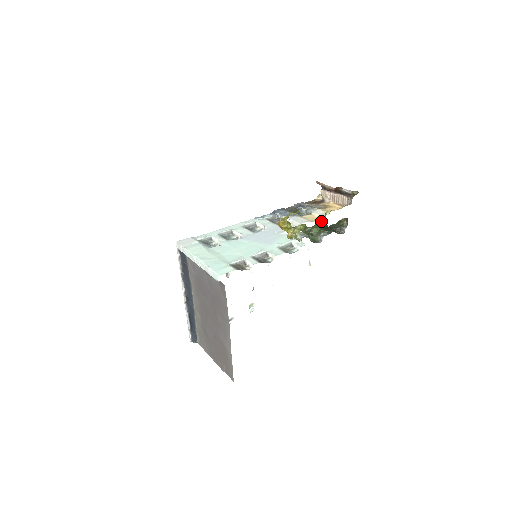
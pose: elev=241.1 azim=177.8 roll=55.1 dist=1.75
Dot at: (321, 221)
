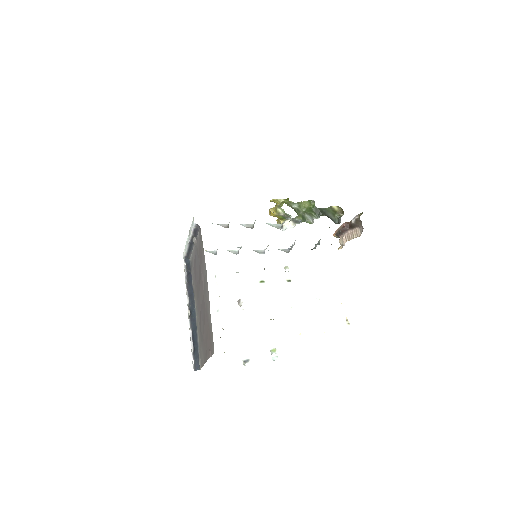
Dot at: (309, 203)
